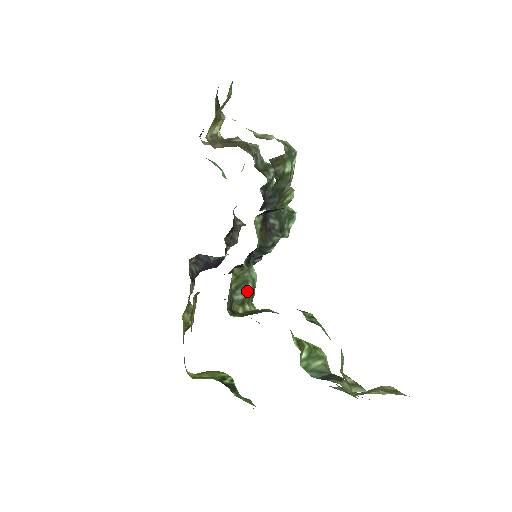
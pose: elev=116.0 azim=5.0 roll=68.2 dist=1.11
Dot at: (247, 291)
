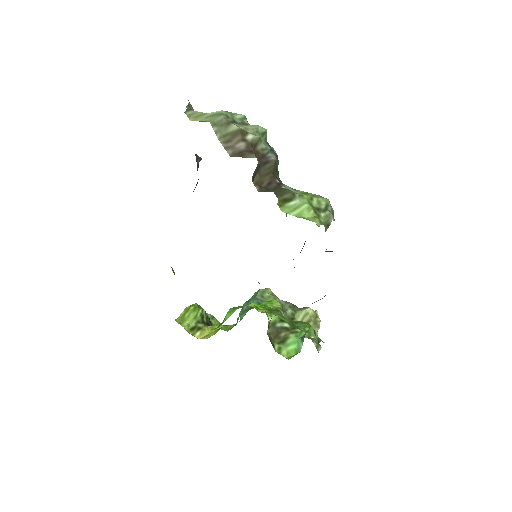
Dot at: occluded
